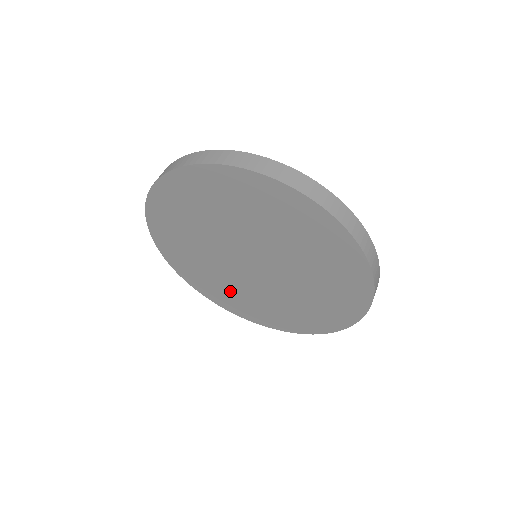
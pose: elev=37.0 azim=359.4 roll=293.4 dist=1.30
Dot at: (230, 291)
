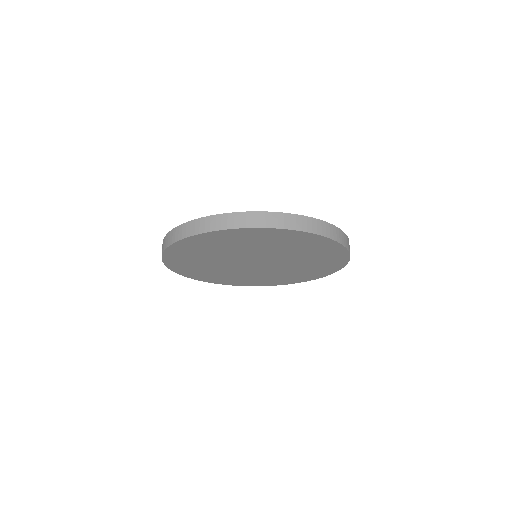
Dot at: (244, 278)
